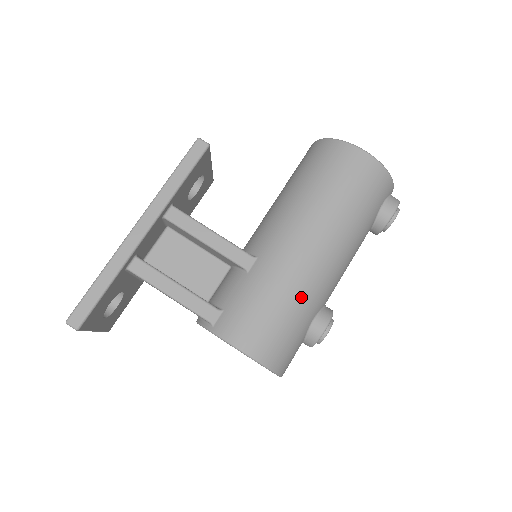
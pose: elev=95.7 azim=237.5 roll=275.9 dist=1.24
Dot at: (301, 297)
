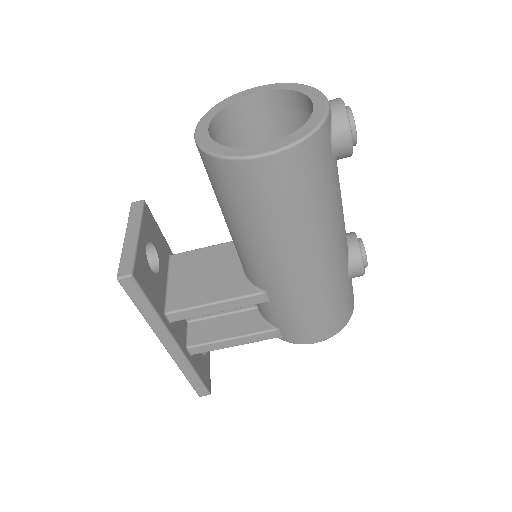
Dot at: (327, 291)
